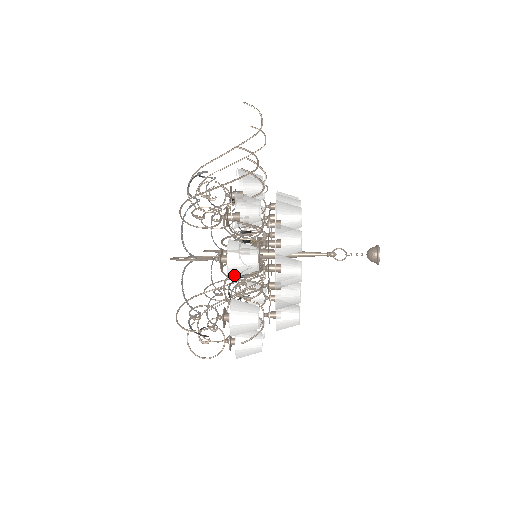
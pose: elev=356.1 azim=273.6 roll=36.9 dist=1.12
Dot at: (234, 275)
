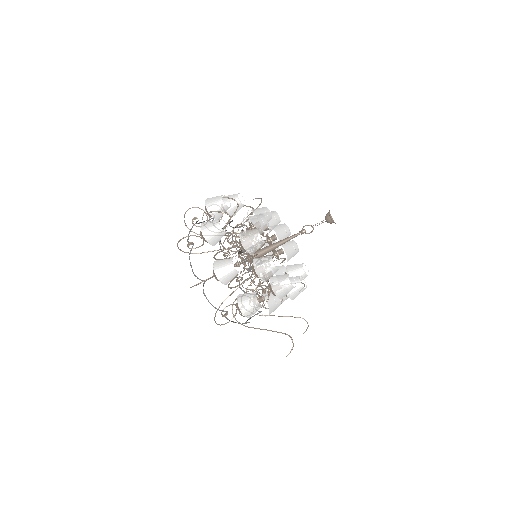
Dot at: (225, 199)
